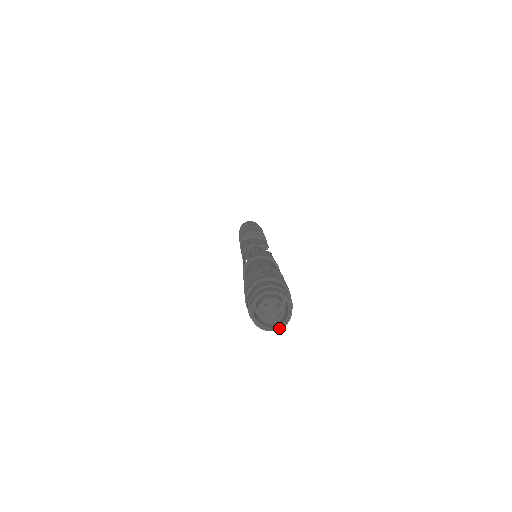
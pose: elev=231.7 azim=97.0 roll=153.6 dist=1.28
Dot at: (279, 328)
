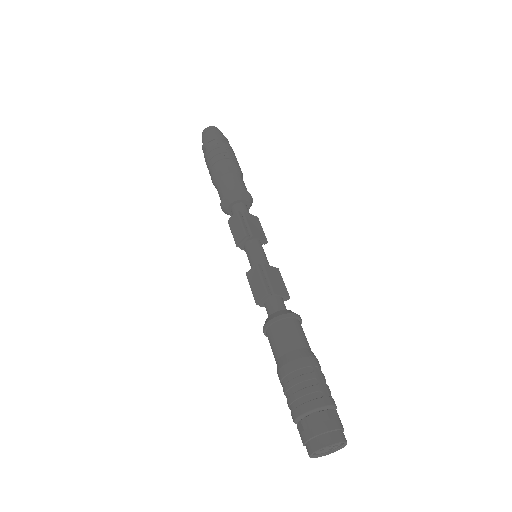
Dot at: occluded
